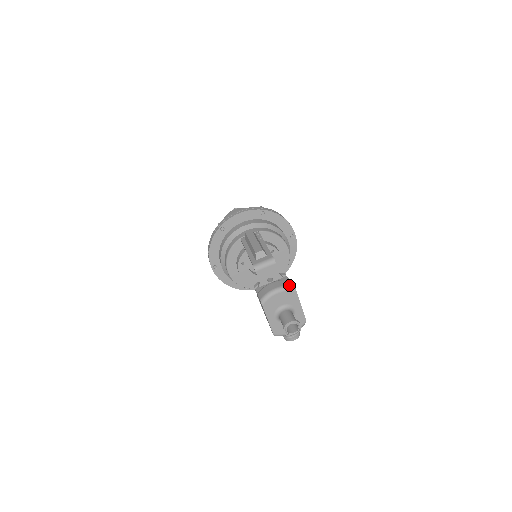
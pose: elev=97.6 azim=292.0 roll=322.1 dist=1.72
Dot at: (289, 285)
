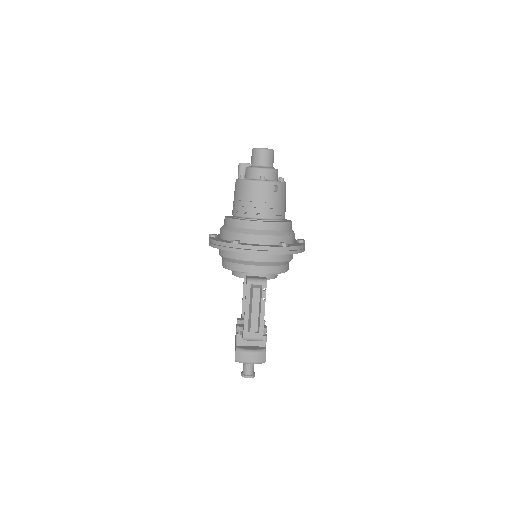
Dot at: (262, 362)
